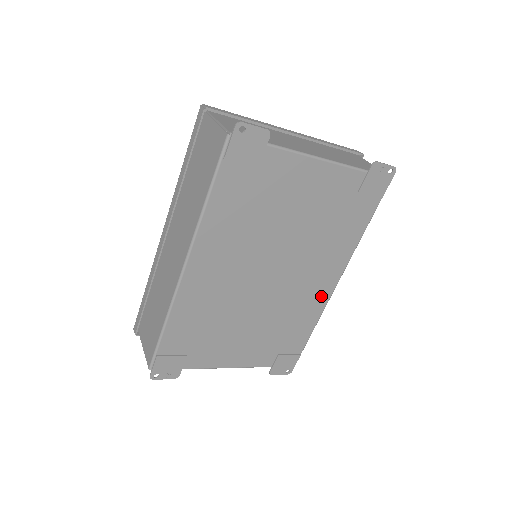
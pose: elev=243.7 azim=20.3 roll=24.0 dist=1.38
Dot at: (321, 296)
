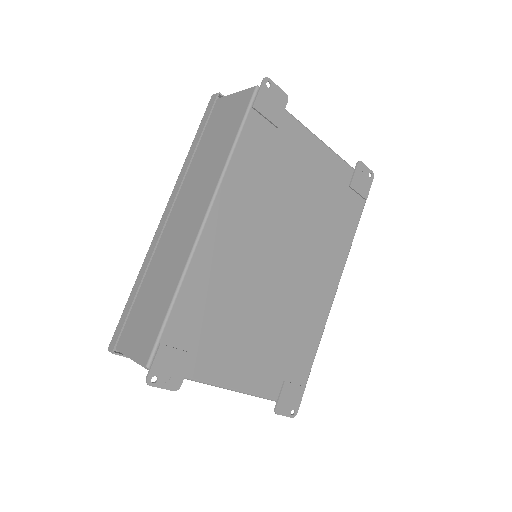
Dot at: (323, 304)
